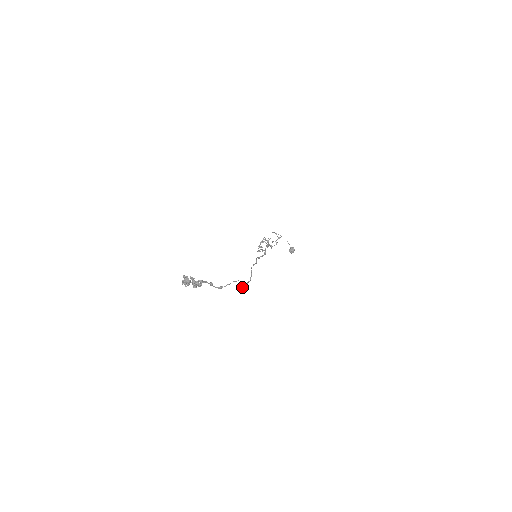
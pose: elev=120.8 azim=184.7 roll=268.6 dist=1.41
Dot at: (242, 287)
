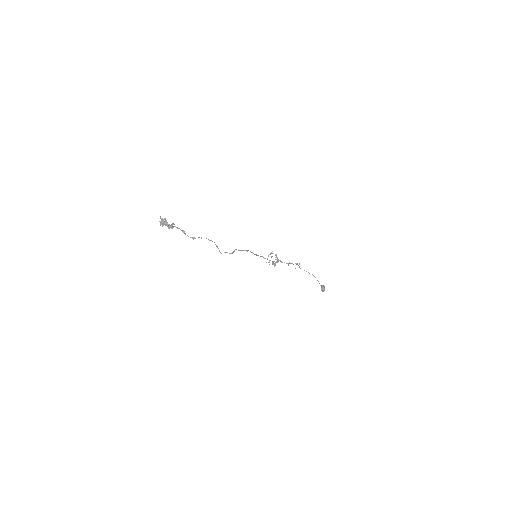
Dot at: (219, 251)
